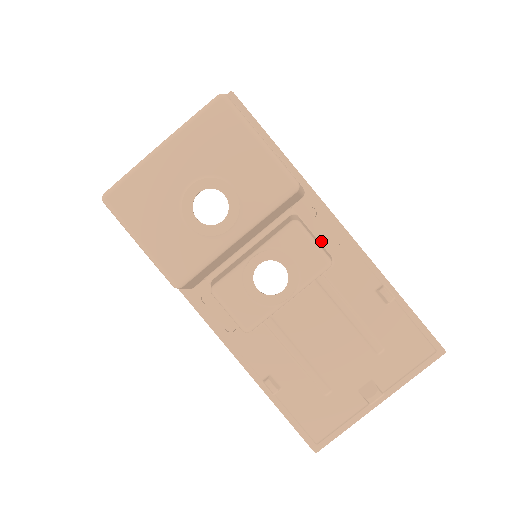
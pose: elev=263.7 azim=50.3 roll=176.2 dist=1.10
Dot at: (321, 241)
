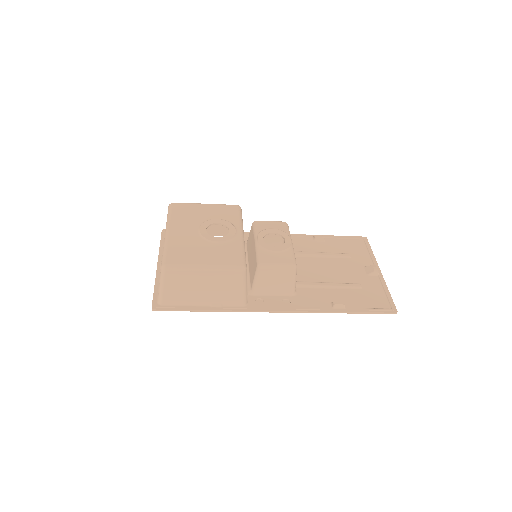
Dot at: (270, 243)
